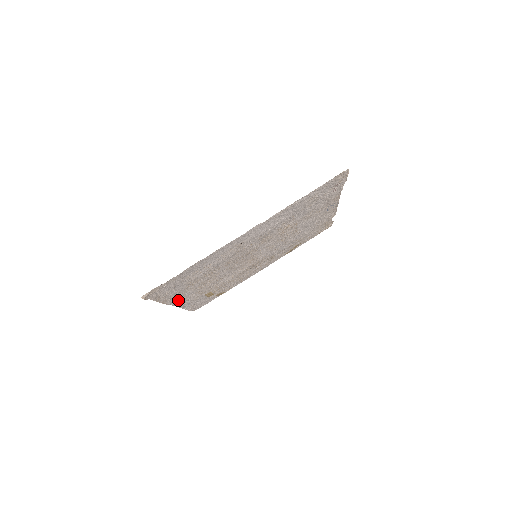
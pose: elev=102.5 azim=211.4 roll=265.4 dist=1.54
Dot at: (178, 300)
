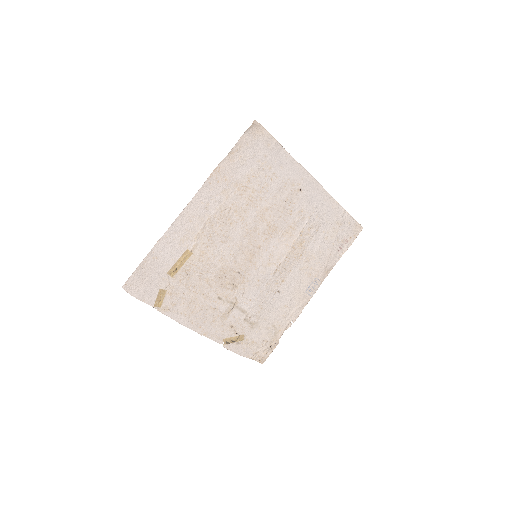
Dot at: (203, 199)
